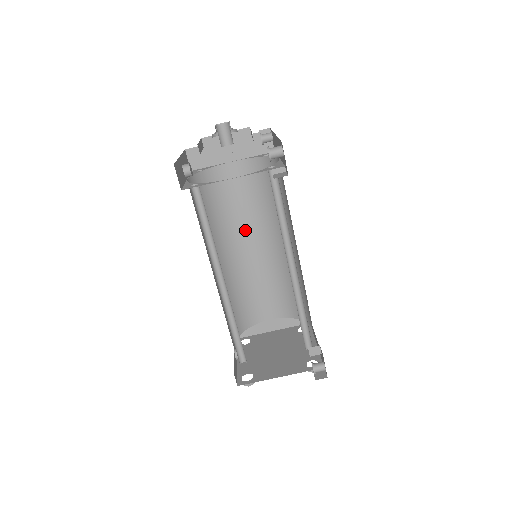
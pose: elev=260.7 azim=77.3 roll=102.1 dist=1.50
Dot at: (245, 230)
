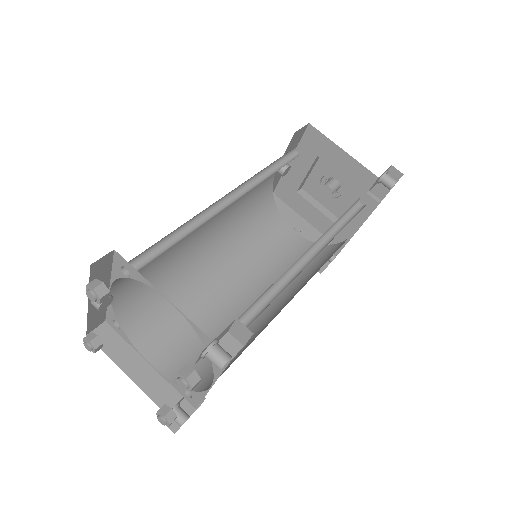
Dot at: (244, 270)
